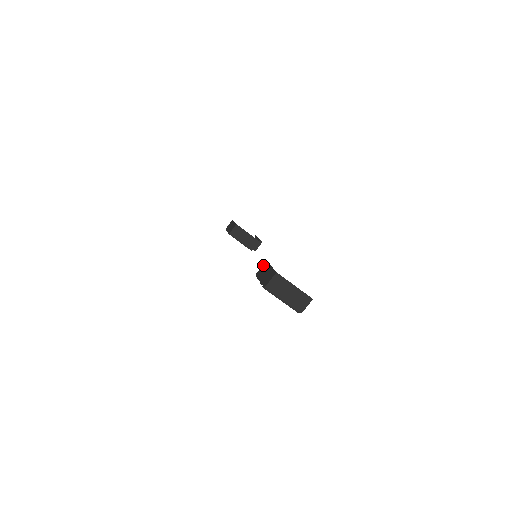
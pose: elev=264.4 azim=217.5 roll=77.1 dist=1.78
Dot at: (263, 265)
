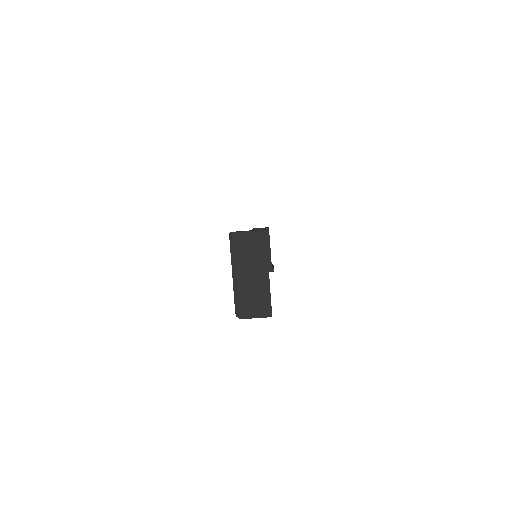
Dot at: occluded
